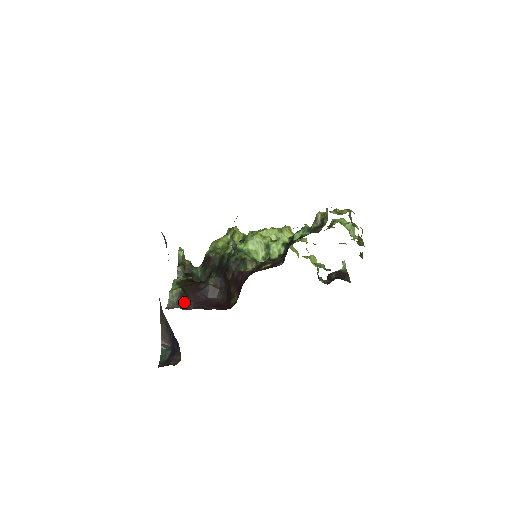
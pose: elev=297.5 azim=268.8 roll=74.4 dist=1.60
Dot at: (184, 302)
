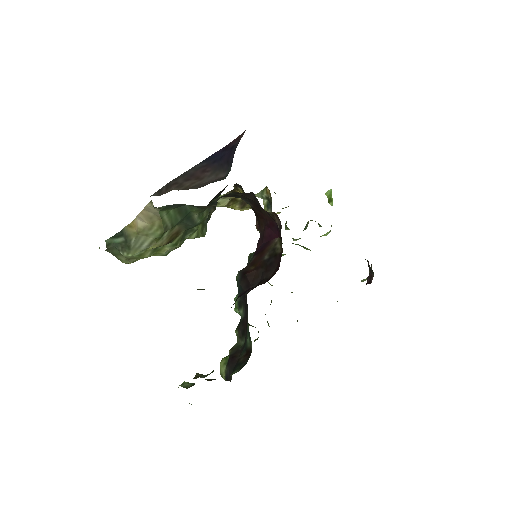
Dot at: occluded
